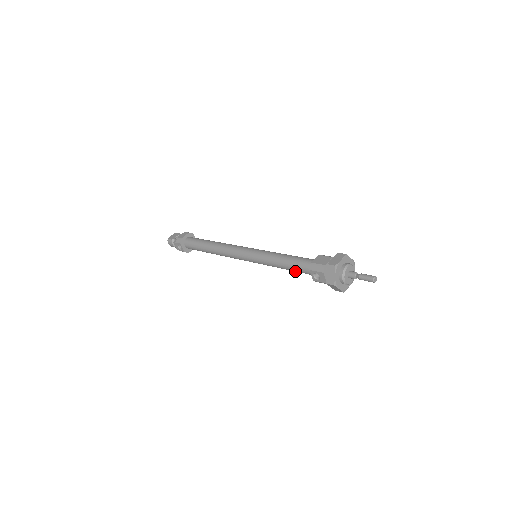
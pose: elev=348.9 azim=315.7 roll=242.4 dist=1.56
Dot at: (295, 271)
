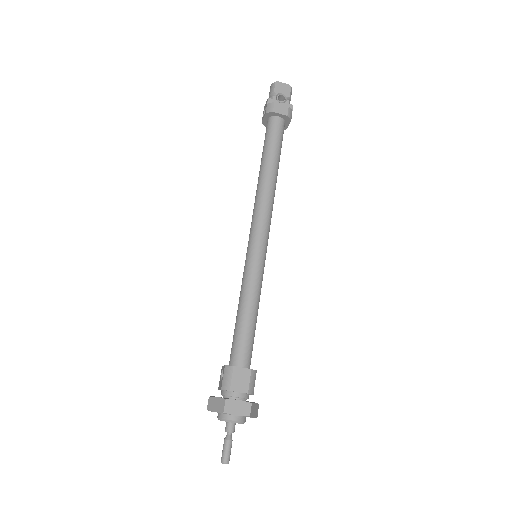
Dot at: occluded
